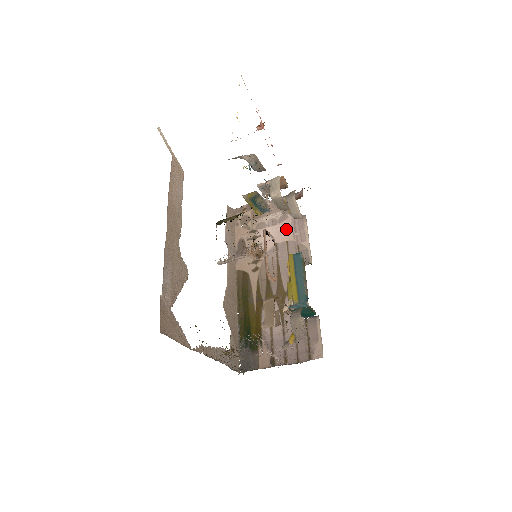
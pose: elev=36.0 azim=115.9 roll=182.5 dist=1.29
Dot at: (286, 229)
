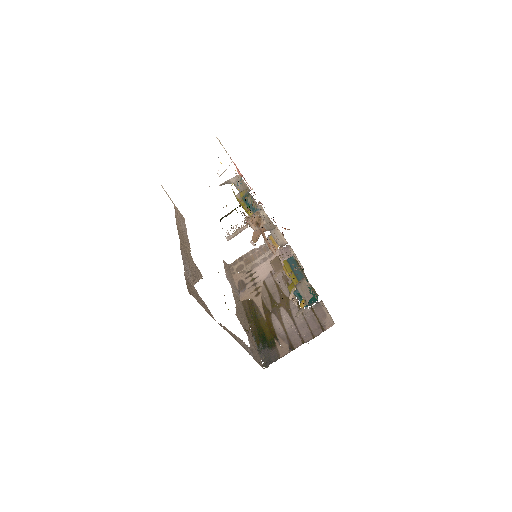
Dot at: occluded
